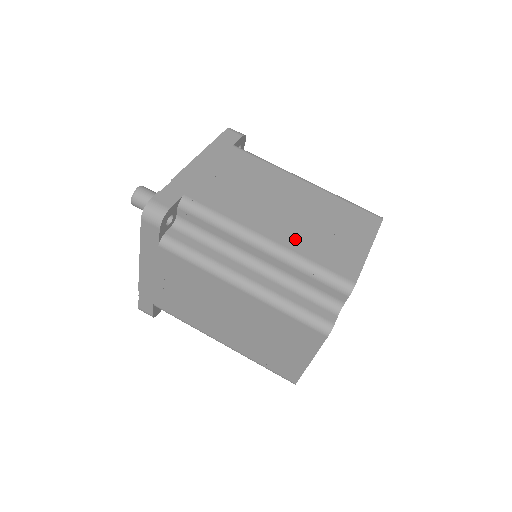
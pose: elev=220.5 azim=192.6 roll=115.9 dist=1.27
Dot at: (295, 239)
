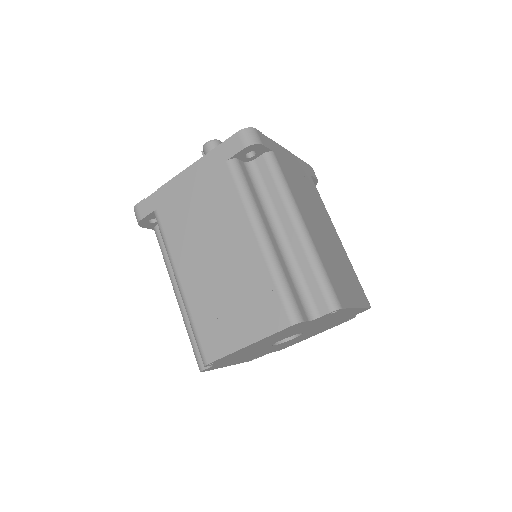
Dot at: (320, 247)
